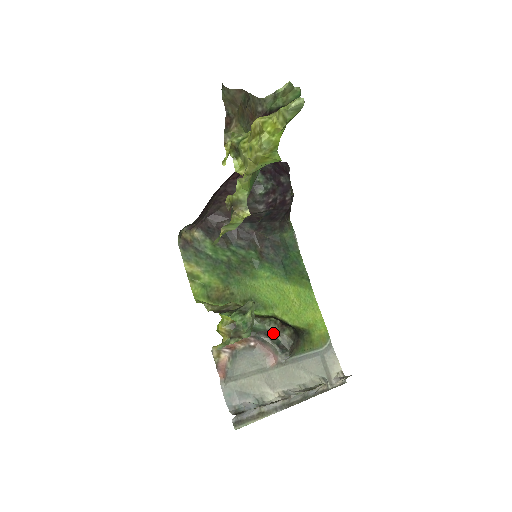
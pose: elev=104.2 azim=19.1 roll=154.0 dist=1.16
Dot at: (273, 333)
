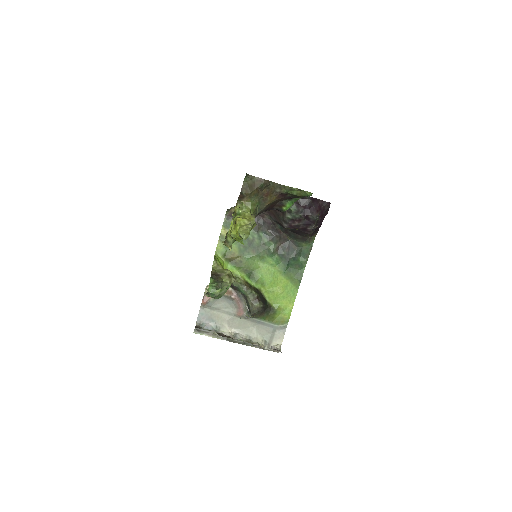
Dot at: (248, 300)
